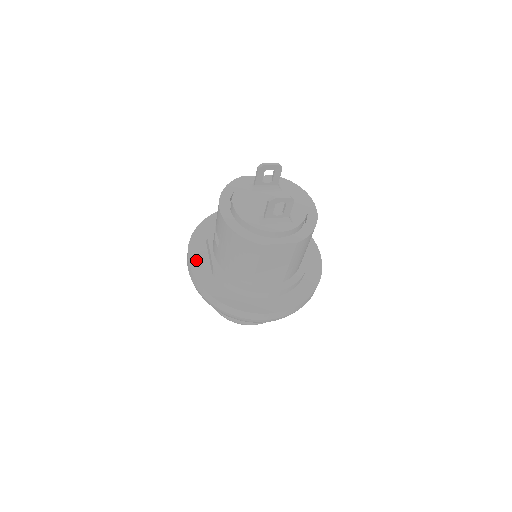
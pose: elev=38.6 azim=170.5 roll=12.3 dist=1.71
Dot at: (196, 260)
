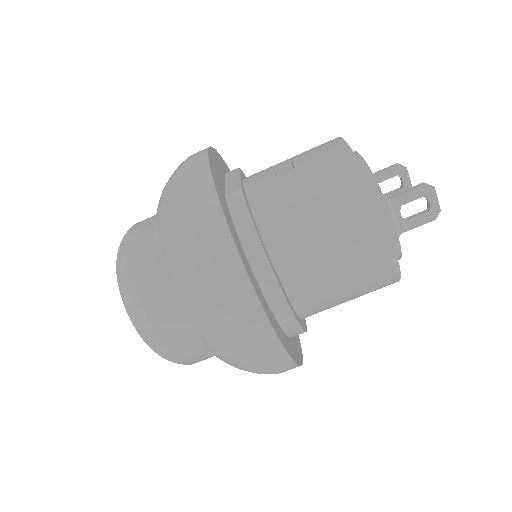
Dot at: (215, 163)
